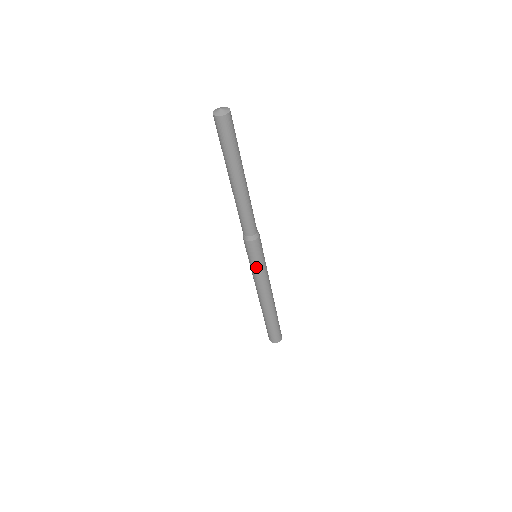
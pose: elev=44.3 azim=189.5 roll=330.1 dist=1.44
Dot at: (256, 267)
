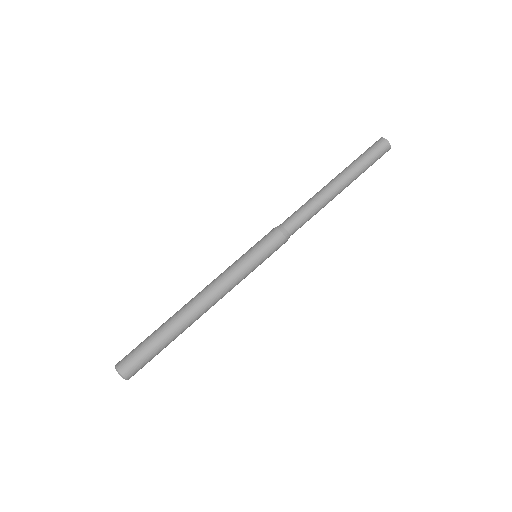
Dot at: (245, 256)
